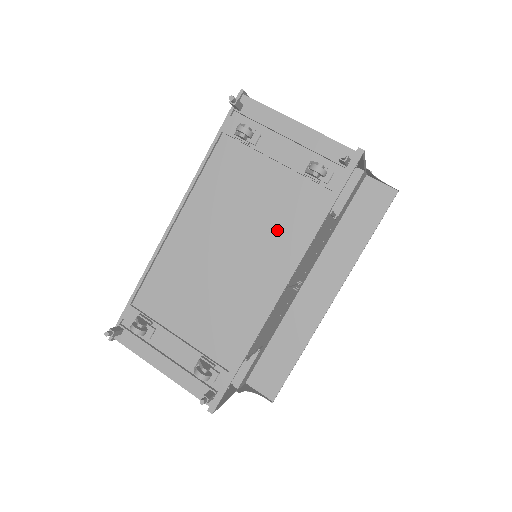
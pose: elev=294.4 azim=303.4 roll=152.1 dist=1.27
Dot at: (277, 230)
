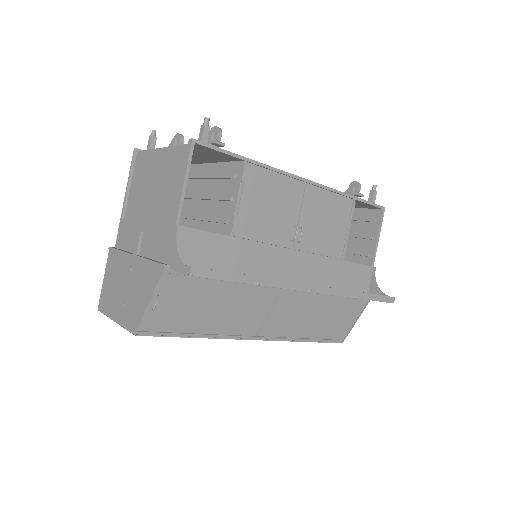
Dot at: occluded
